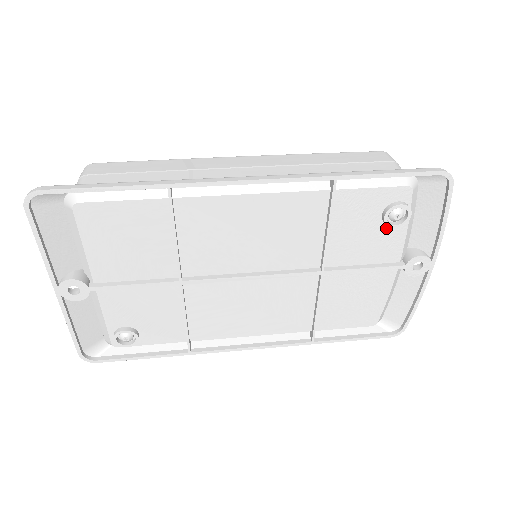
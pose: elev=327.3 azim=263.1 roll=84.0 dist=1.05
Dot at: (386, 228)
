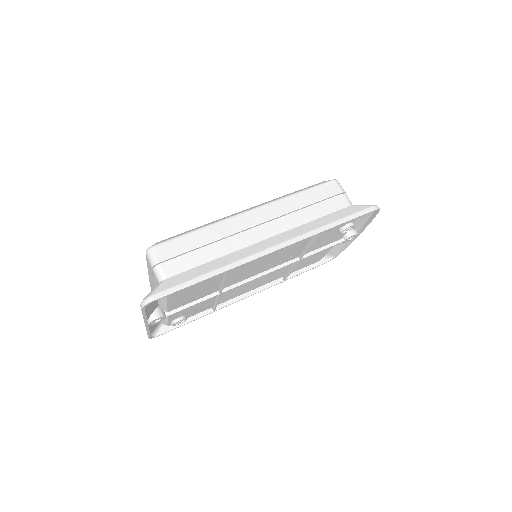
Dot at: occluded
